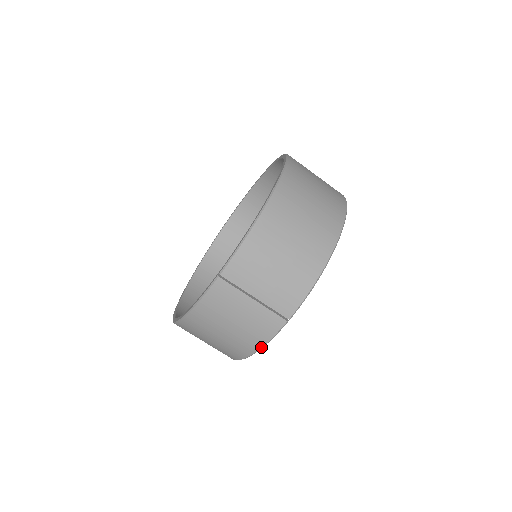
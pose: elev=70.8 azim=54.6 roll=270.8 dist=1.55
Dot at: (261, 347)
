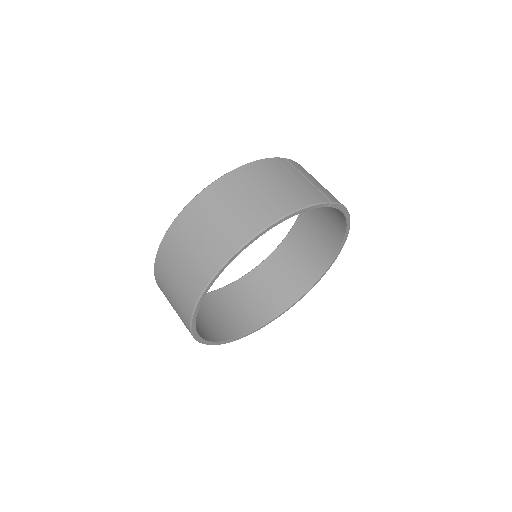
Dot at: (302, 207)
